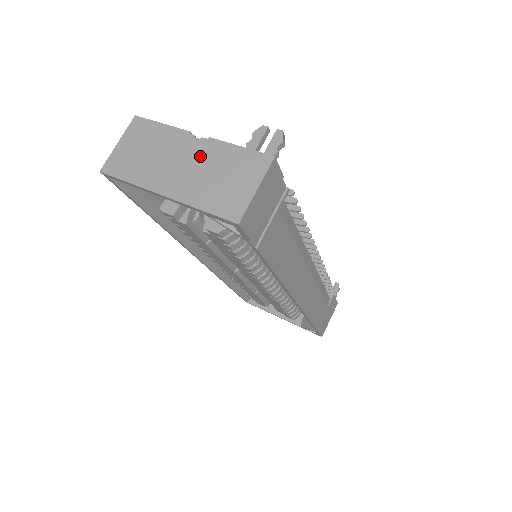
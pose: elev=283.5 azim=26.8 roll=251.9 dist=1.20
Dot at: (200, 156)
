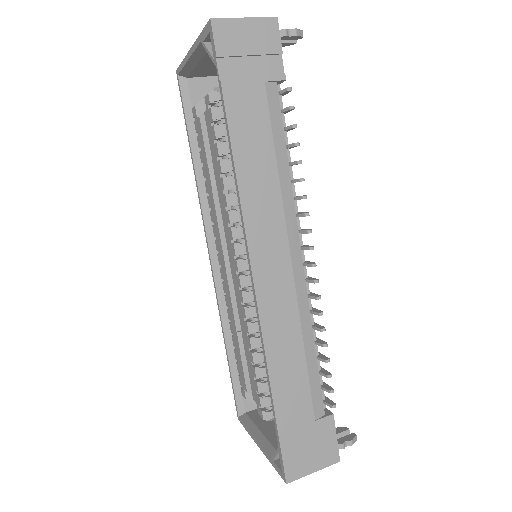
Dot at: occluded
